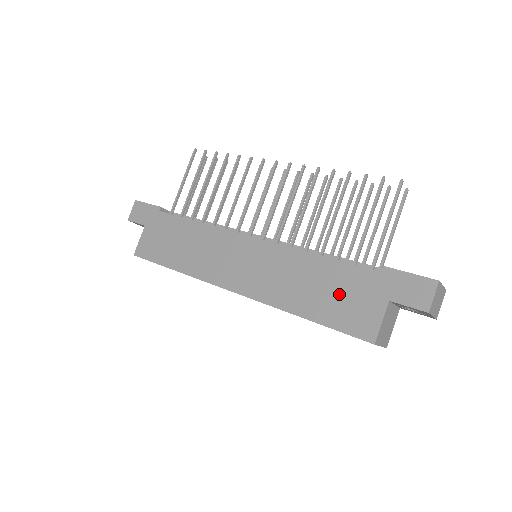
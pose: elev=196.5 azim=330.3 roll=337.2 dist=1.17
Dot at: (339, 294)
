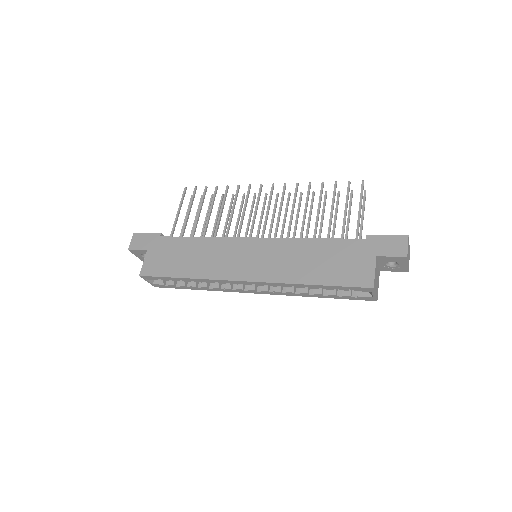
Dot at: (337, 261)
